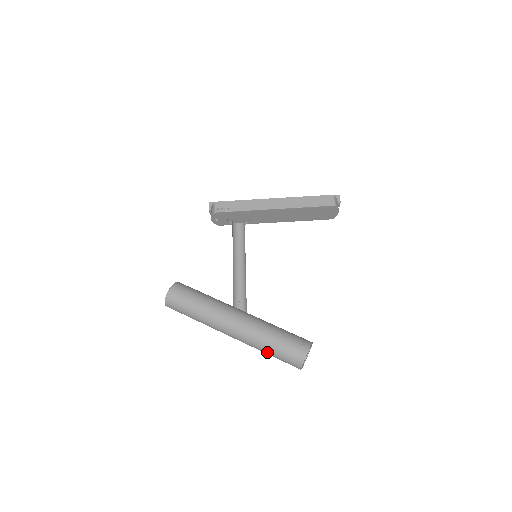
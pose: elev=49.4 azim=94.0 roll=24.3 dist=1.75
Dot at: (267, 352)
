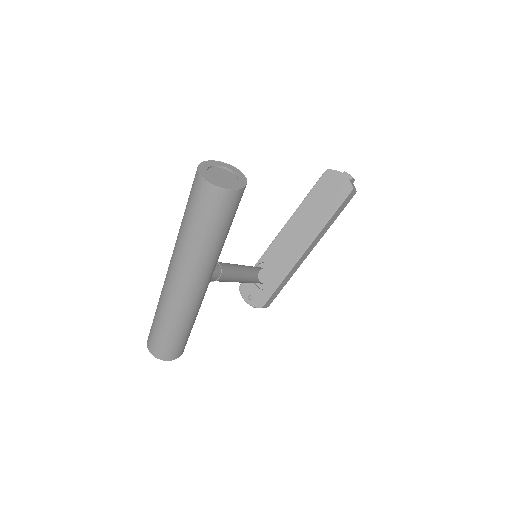
Dot at: (185, 228)
